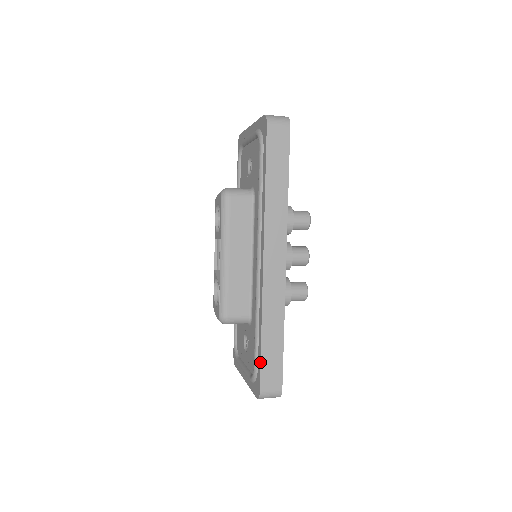
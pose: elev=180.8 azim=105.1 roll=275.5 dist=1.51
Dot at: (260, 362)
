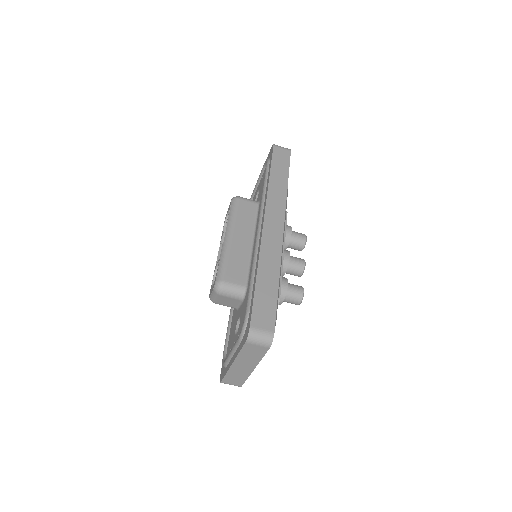
Dot at: (253, 298)
